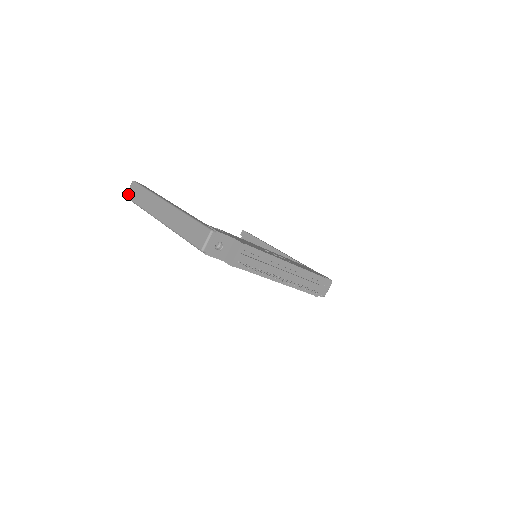
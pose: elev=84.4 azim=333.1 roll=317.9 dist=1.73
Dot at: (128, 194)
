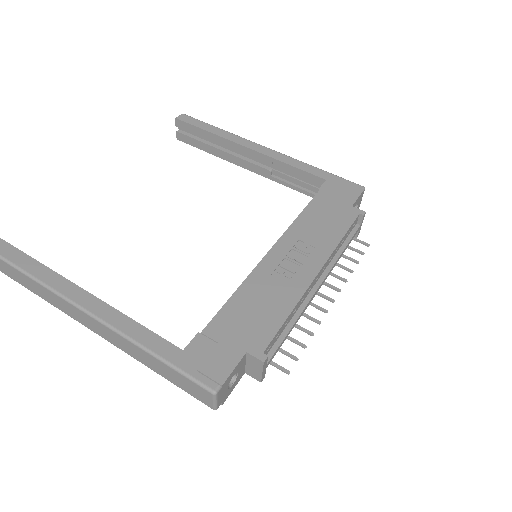
Dot at: out of frame
